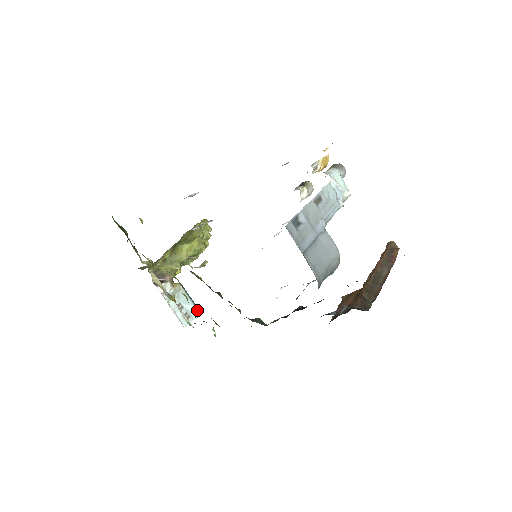
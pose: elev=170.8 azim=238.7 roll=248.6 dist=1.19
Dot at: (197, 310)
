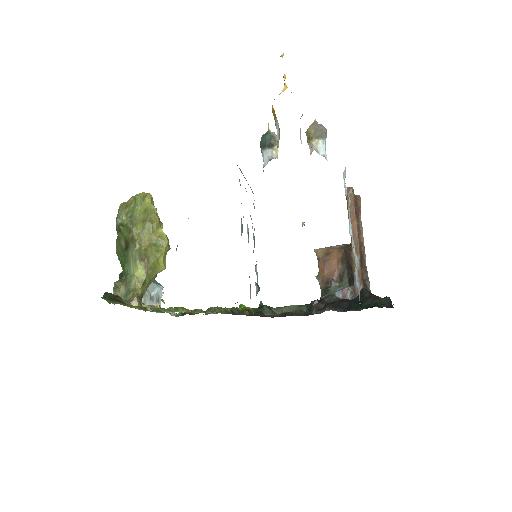
Dot at: (161, 287)
